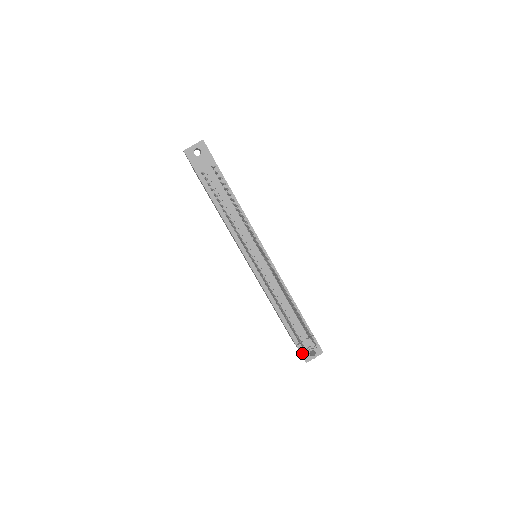
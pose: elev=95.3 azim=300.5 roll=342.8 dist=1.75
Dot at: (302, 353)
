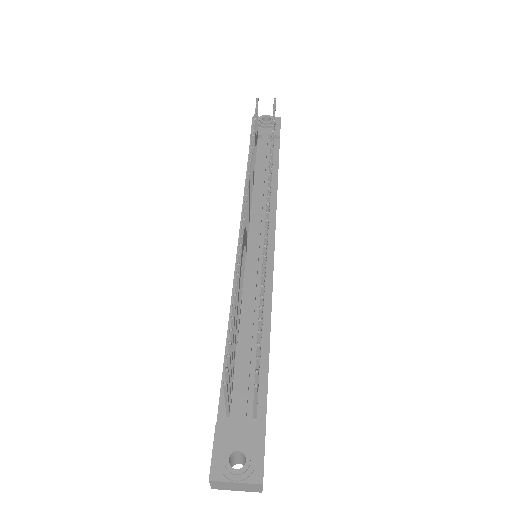
Dot at: (216, 448)
